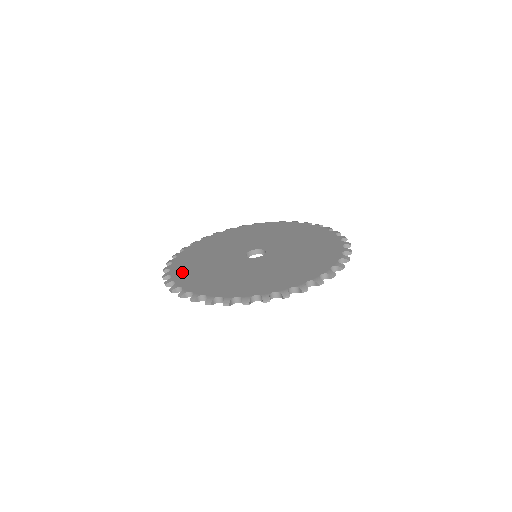
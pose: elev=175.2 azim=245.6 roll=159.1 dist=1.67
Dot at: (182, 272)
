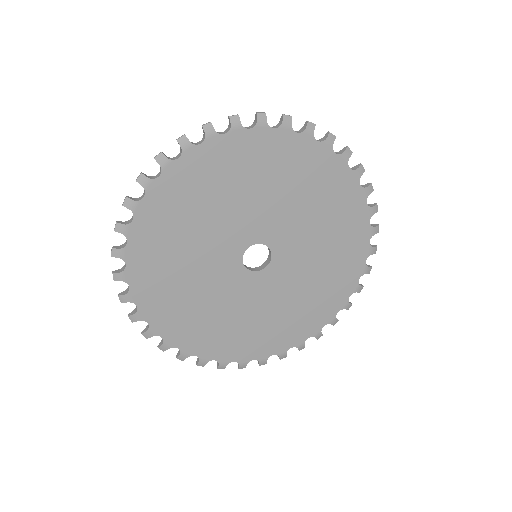
Dot at: occluded
